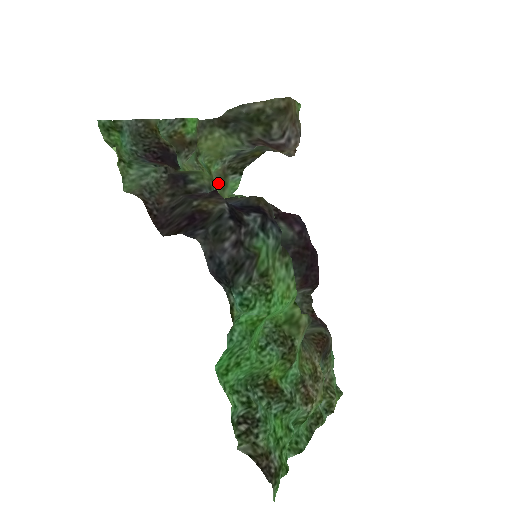
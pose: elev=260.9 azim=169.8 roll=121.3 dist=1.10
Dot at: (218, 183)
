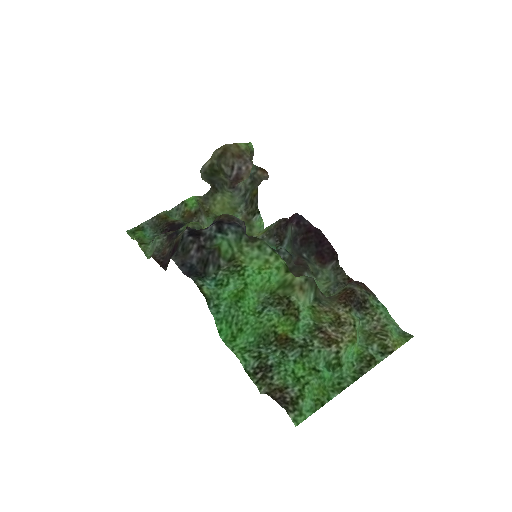
Dot at: occluded
